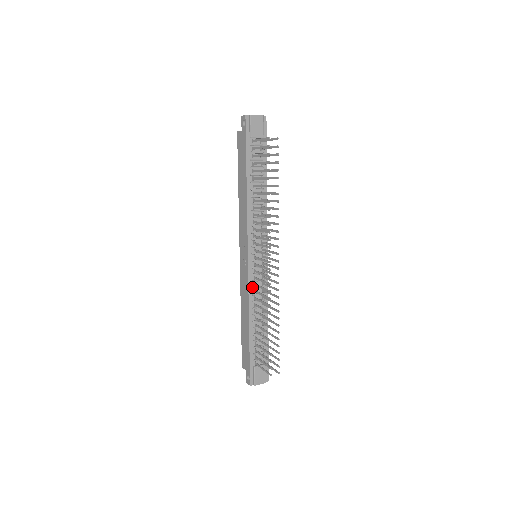
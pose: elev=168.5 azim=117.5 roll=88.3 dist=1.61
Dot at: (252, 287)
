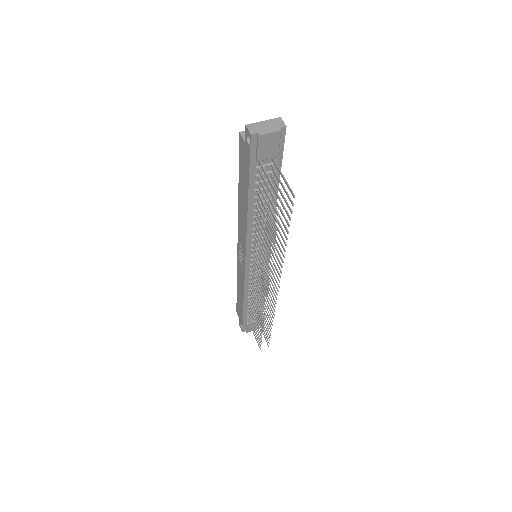
Dot at: (249, 281)
